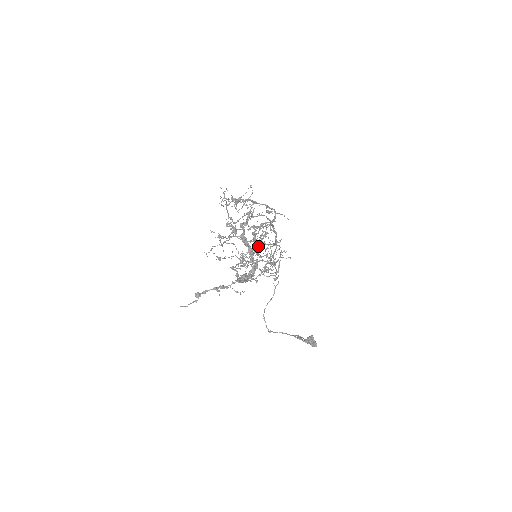
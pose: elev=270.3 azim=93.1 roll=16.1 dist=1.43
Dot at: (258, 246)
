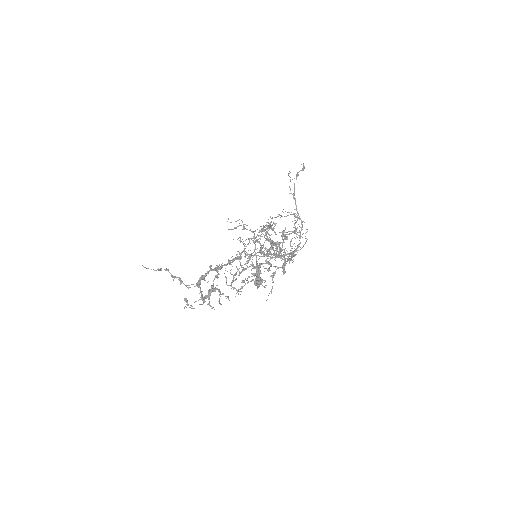
Dot at: (290, 231)
